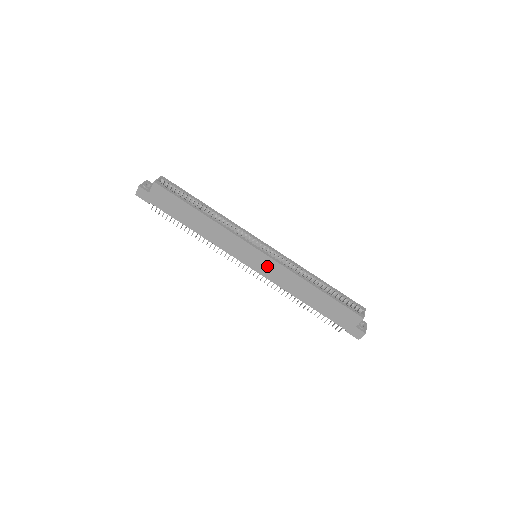
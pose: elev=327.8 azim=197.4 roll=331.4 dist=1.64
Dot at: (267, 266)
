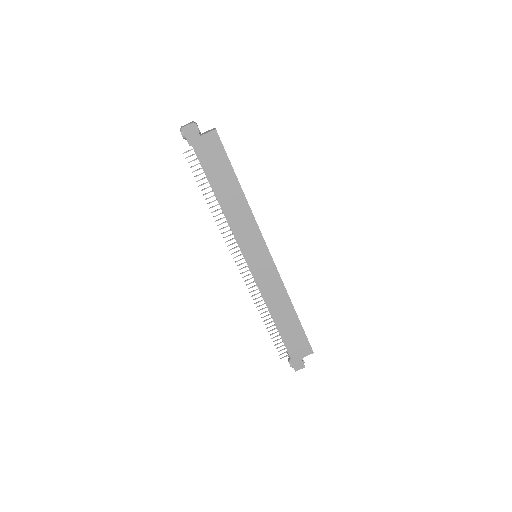
Dot at: (265, 270)
